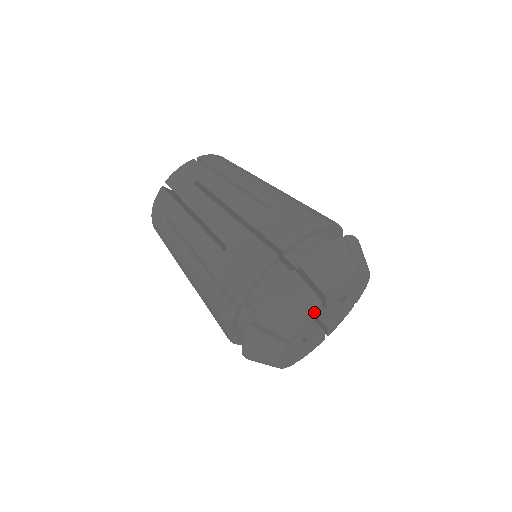
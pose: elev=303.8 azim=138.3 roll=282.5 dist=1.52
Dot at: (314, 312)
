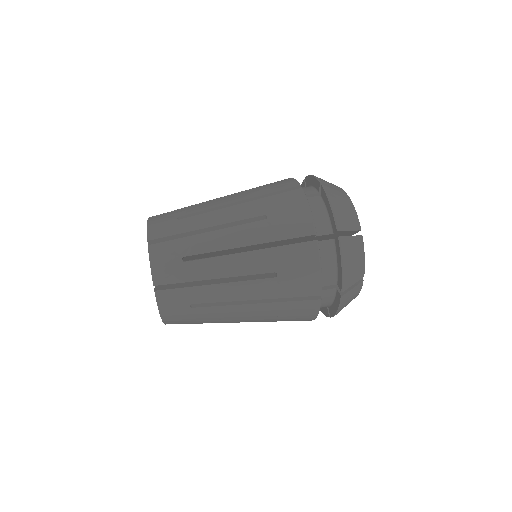
Dot at: occluded
